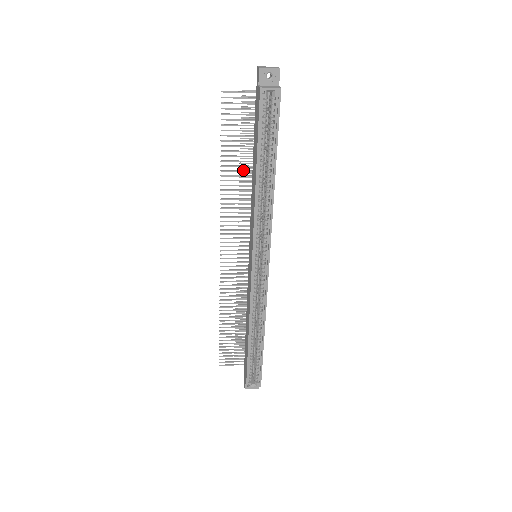
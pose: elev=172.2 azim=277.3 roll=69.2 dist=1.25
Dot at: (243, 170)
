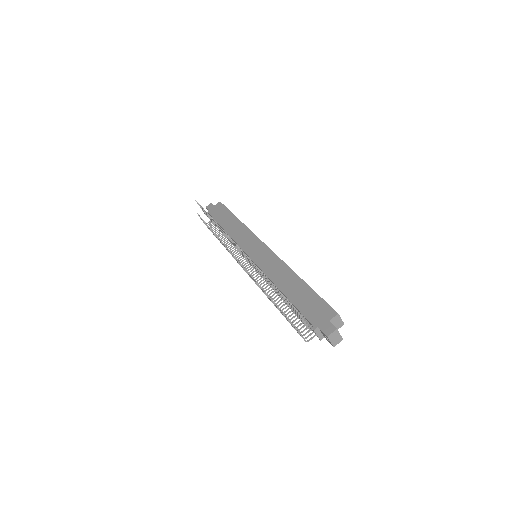
Dot at: occluded
